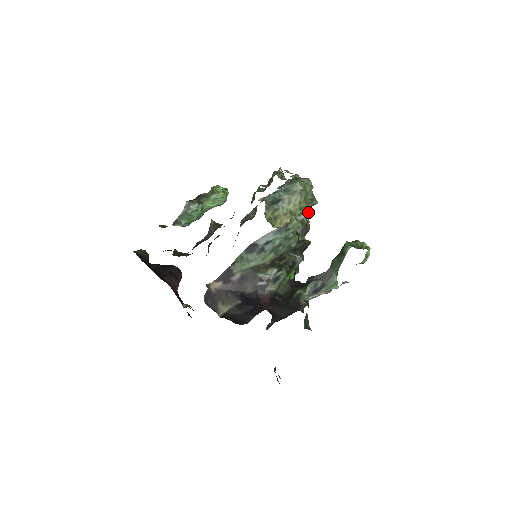
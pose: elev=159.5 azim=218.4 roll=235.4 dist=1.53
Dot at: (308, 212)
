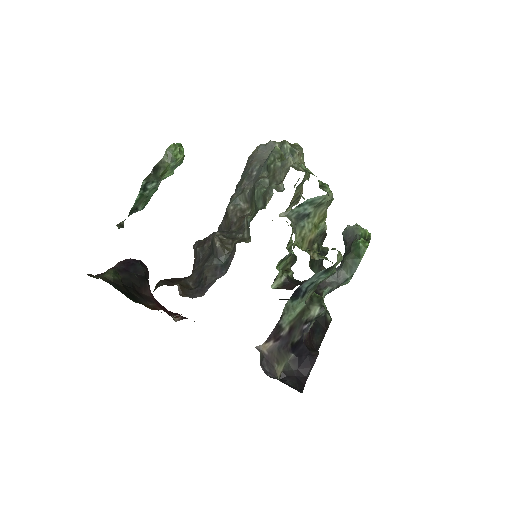
Dot at: (296, 183)
